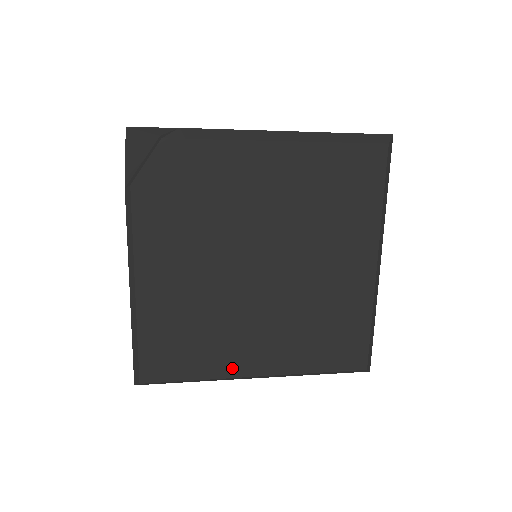
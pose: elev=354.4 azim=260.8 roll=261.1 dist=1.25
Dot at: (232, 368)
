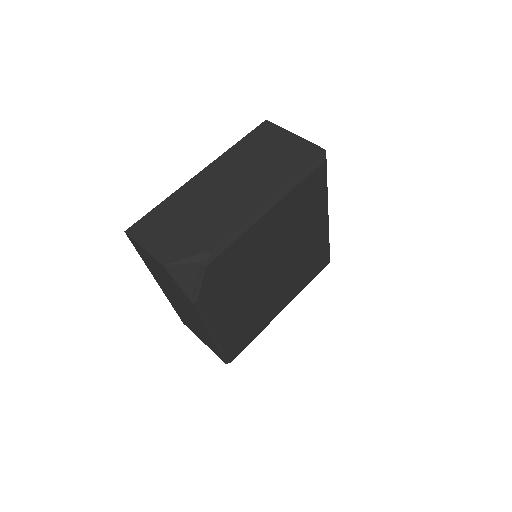
Dot at: (271, 318)
